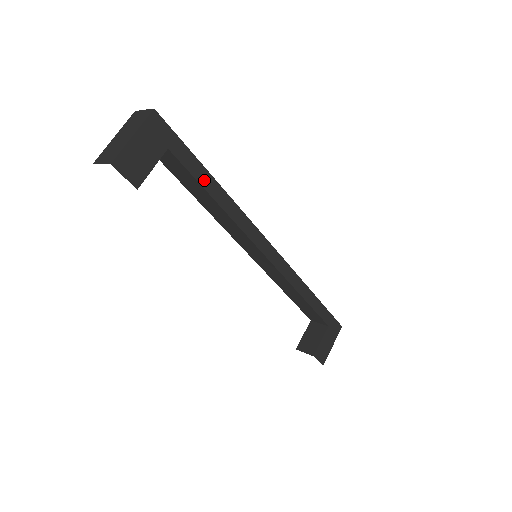
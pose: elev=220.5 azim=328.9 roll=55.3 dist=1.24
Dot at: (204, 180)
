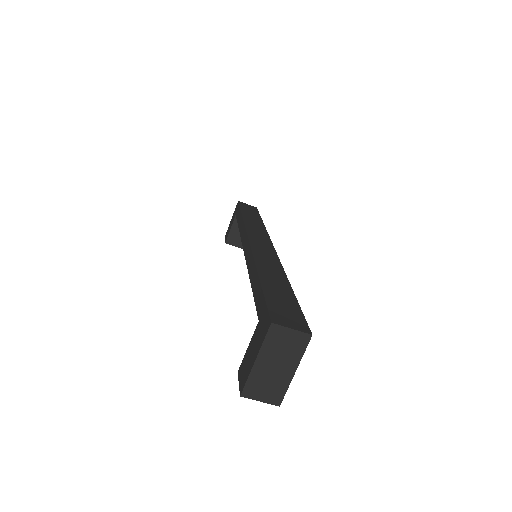
Dot at: occluded
